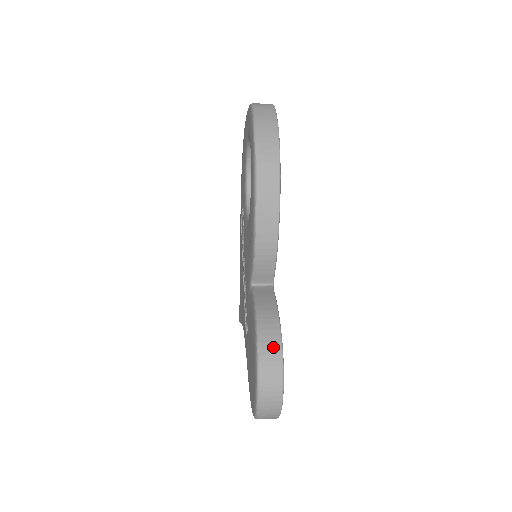
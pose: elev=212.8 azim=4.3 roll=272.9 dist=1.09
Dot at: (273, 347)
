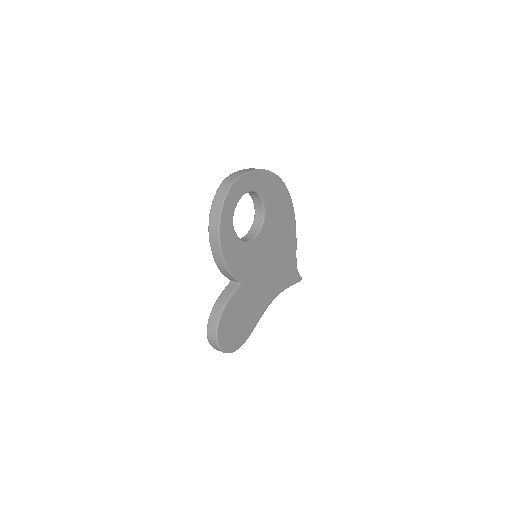
Dot at: (214, 322)
